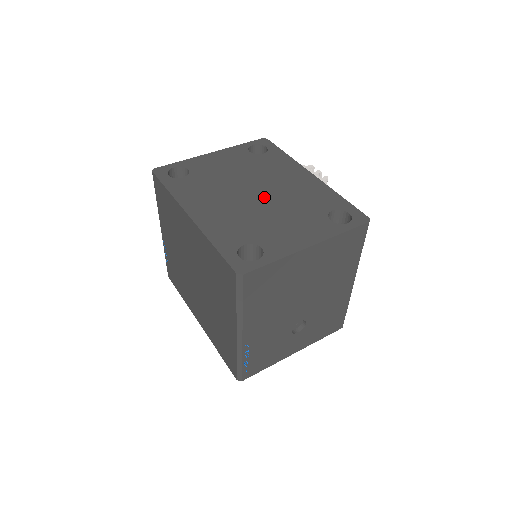
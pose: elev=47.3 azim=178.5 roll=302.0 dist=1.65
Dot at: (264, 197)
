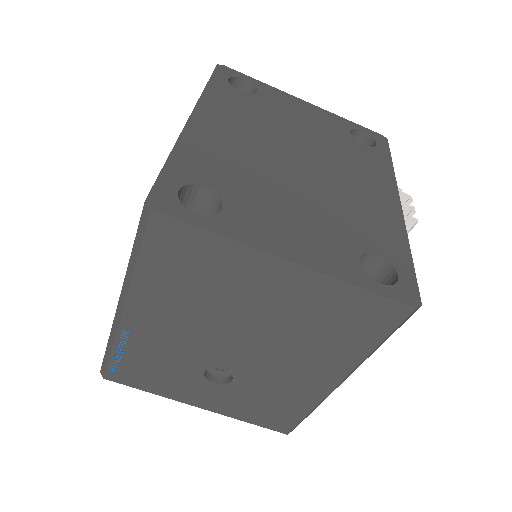
Dot at: (306, 173)
